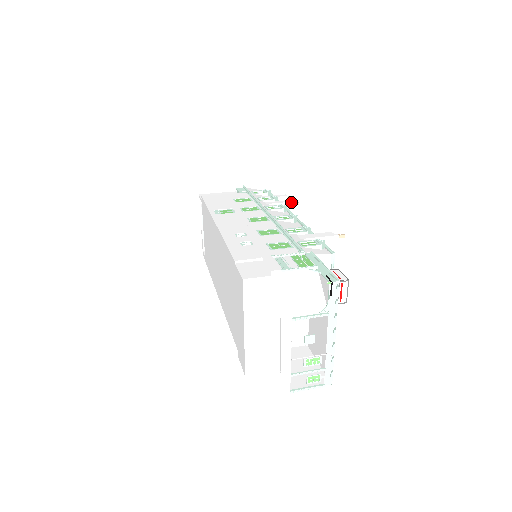
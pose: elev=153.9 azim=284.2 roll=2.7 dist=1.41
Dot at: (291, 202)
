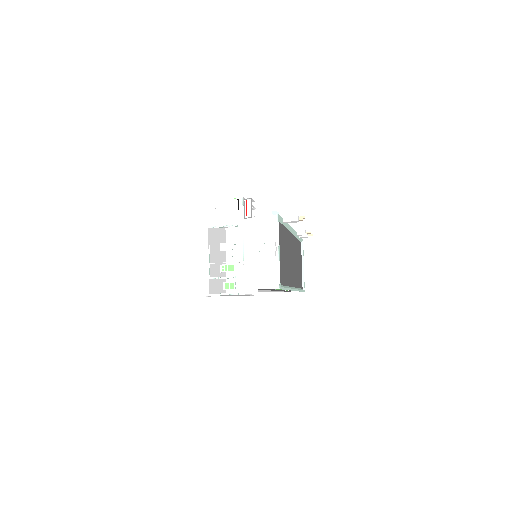
Dot at: (303, 230)
